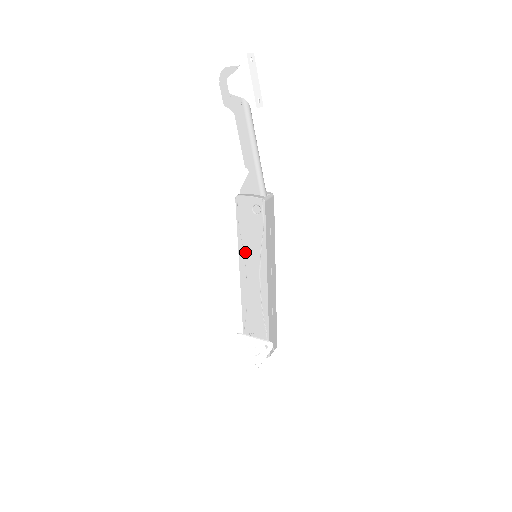
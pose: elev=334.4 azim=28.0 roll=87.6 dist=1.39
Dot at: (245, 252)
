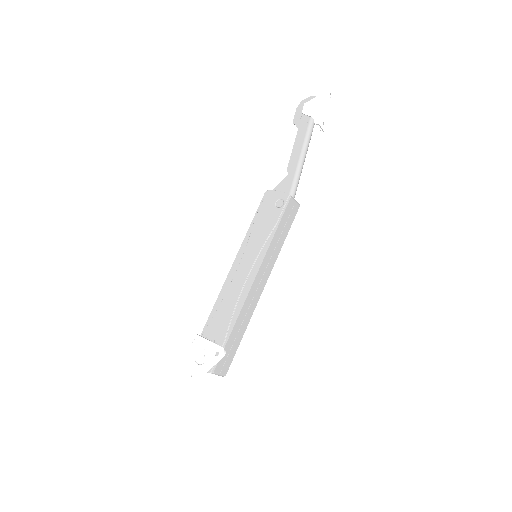
Dot at: (248, 244)
